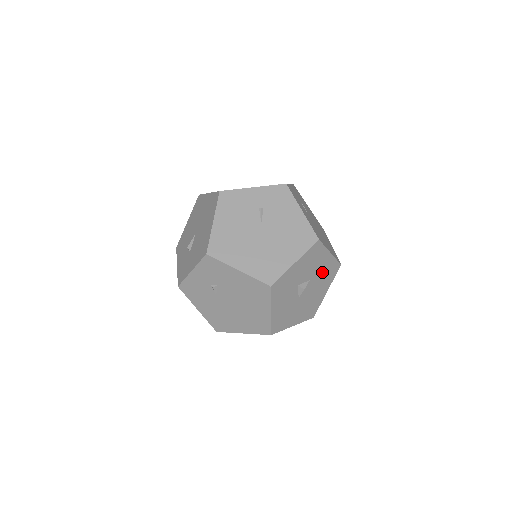
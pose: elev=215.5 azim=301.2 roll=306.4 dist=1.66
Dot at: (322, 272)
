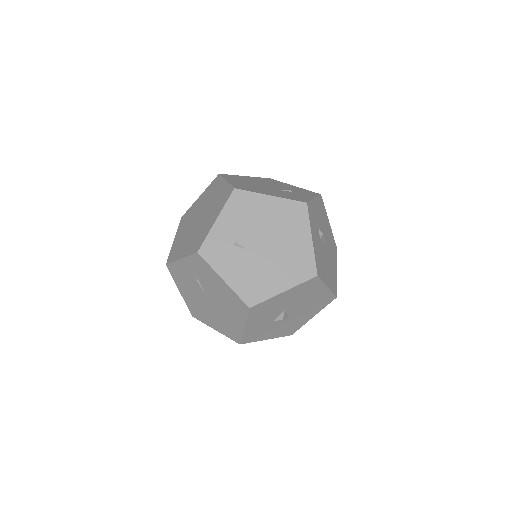
Dot at: (295, 297)
